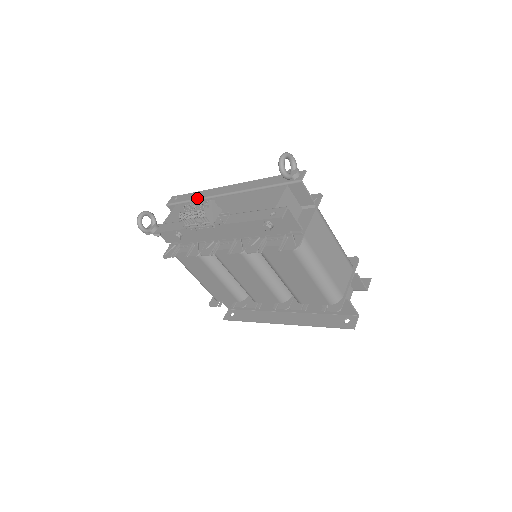
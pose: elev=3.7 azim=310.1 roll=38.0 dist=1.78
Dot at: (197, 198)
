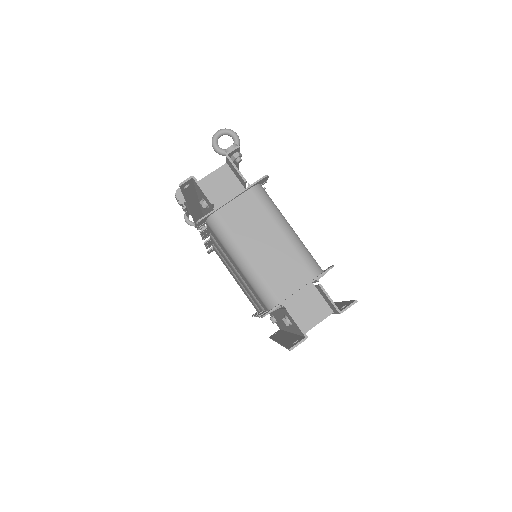
Dot at: occluded
